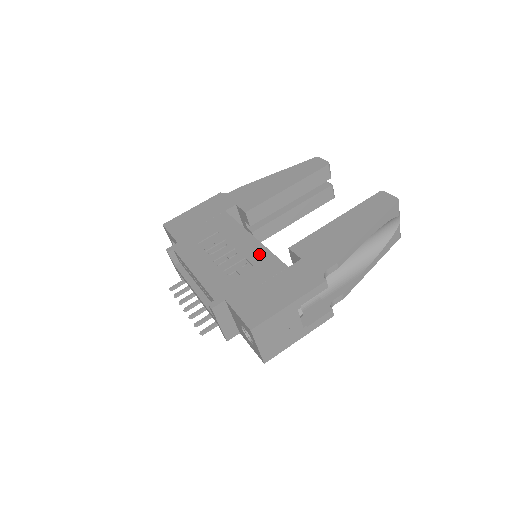
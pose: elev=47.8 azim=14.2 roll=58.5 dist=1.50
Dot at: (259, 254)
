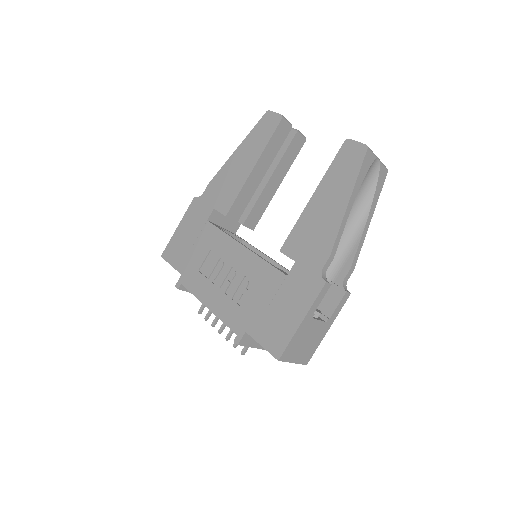
Dot at: (256, 267)
